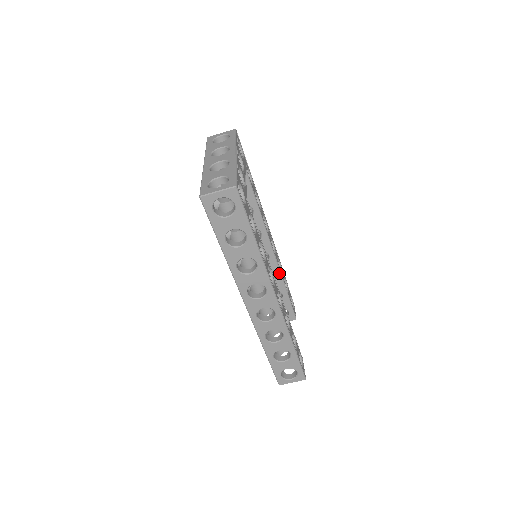
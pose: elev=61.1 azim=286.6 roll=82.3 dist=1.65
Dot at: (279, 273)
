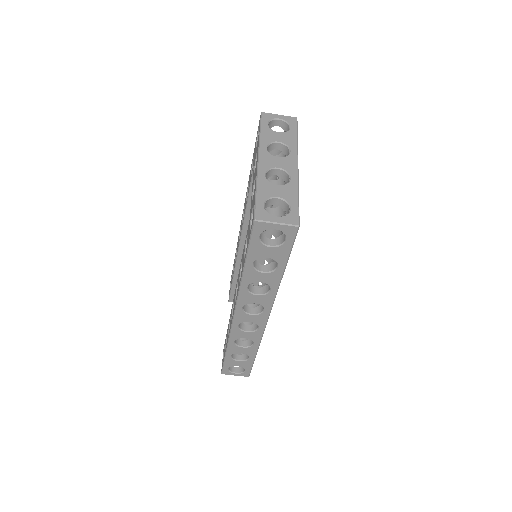
Dot at: occluded
